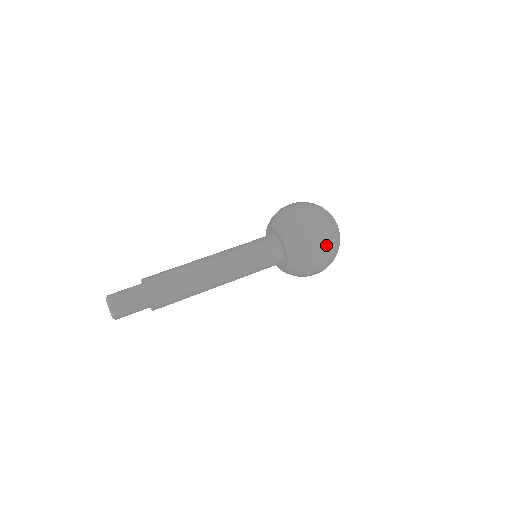
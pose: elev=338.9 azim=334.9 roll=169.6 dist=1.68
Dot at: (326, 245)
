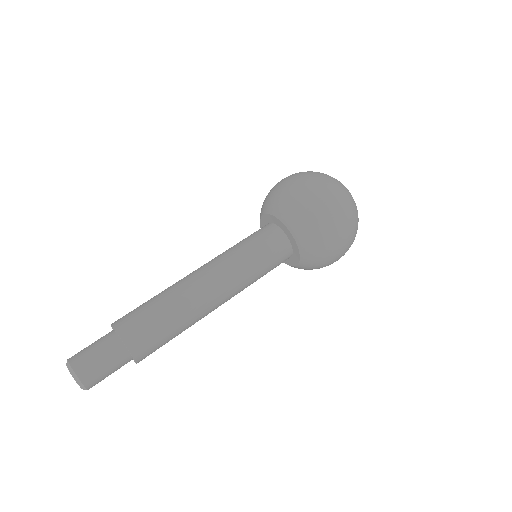
Dot at: (334, 200)
